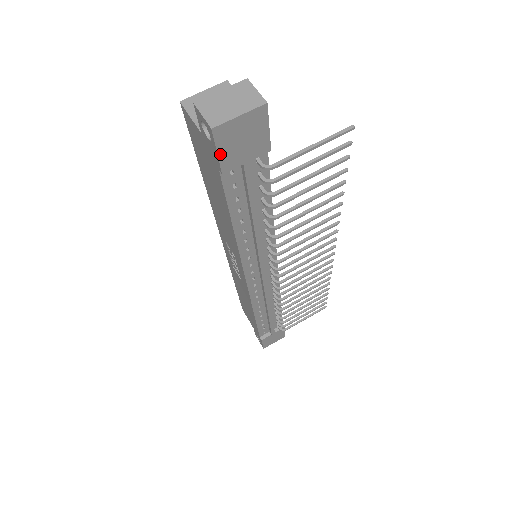
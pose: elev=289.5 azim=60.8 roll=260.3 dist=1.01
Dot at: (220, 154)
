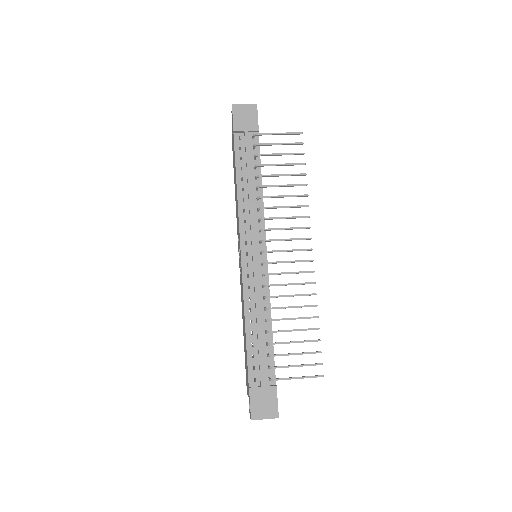
Dot at: (234, 119)
